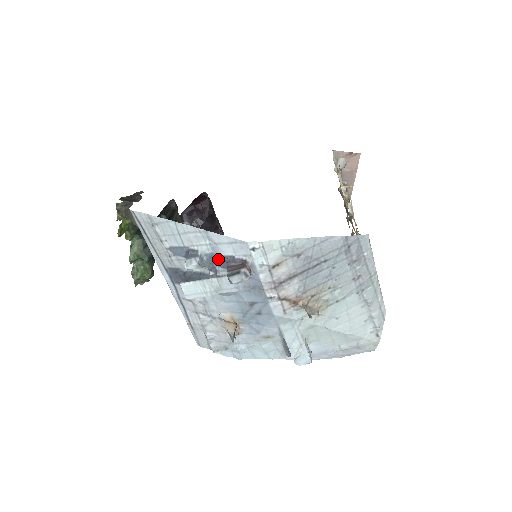
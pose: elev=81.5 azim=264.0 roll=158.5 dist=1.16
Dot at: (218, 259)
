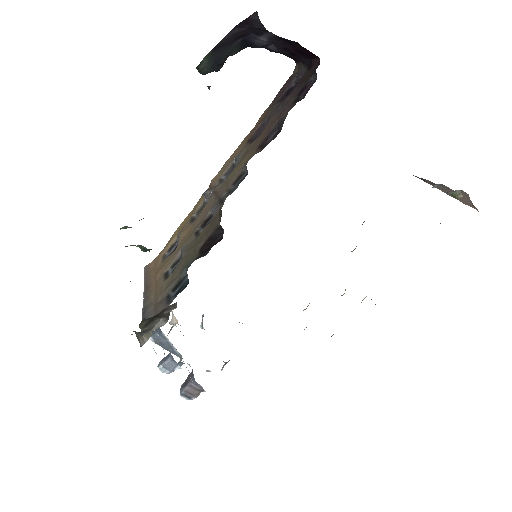
Dot at: occluded
